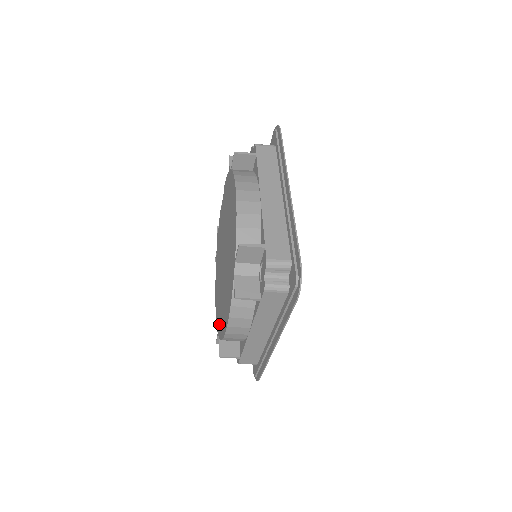
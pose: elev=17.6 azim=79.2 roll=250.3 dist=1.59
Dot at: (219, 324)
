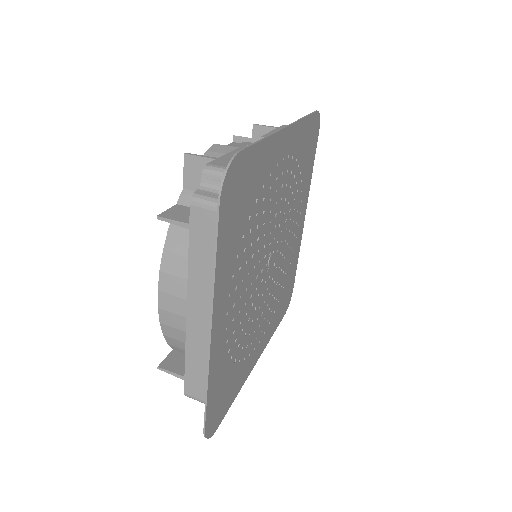
Dot at: occluded
